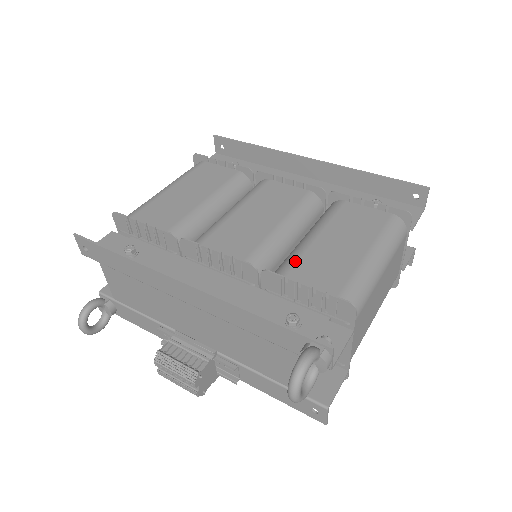
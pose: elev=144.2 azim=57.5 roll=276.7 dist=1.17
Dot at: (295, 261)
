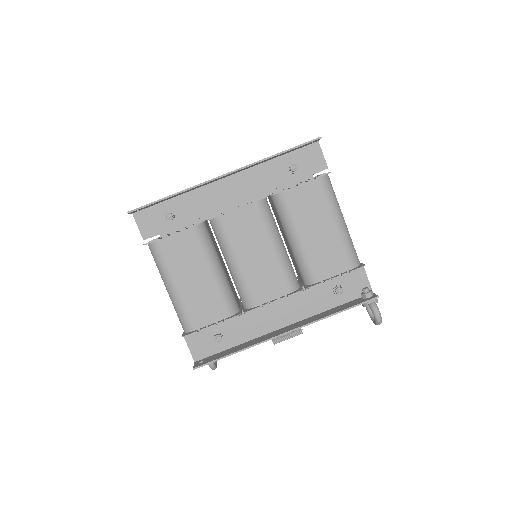
Dot at: (311, 265)
